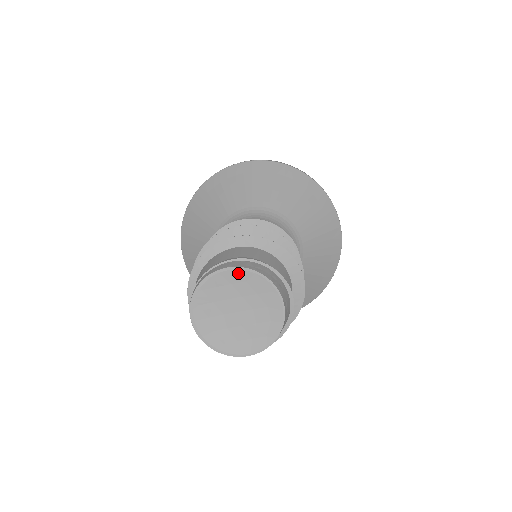
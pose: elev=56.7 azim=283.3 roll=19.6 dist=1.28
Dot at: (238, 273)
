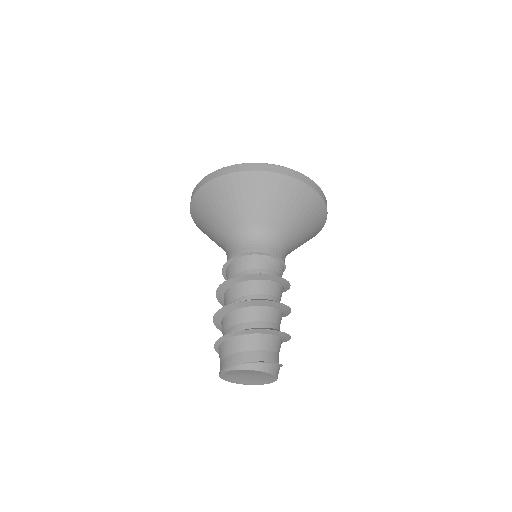
Dot at: (259, 372)
